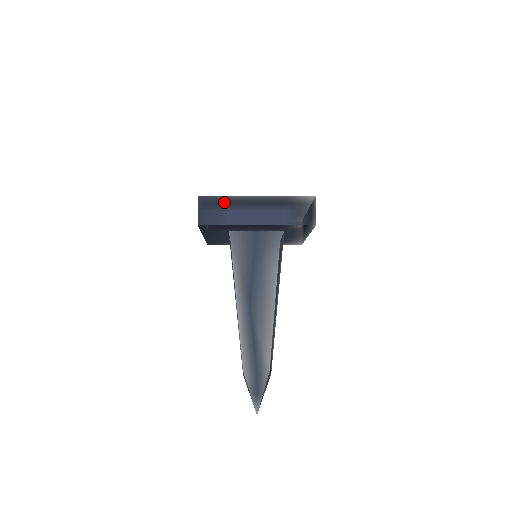
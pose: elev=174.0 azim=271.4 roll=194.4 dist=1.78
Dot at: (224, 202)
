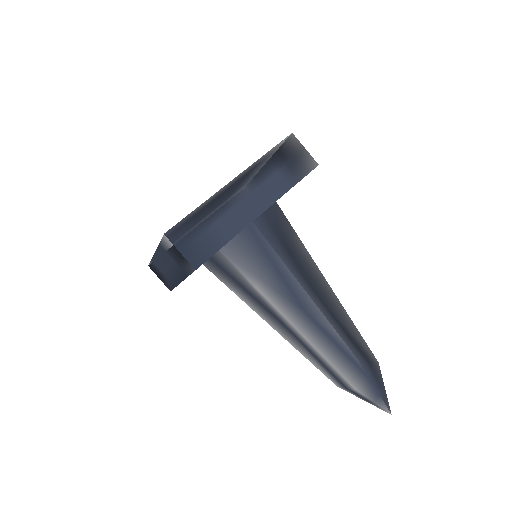
Dot at: (202, 216)
